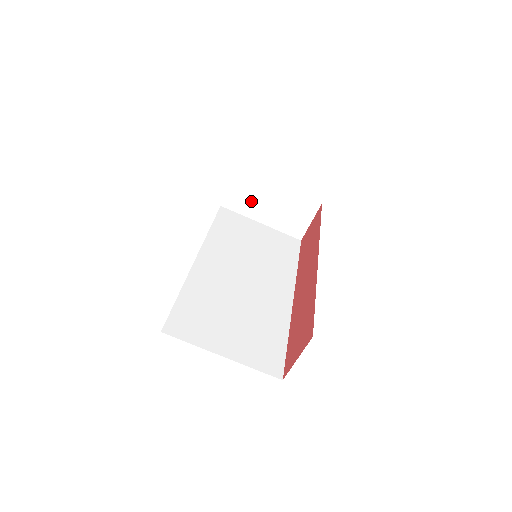
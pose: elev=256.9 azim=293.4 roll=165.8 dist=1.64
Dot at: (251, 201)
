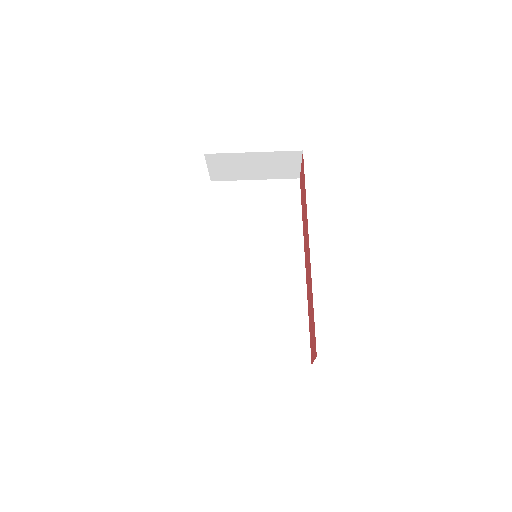
Dot at: (235, 170)
